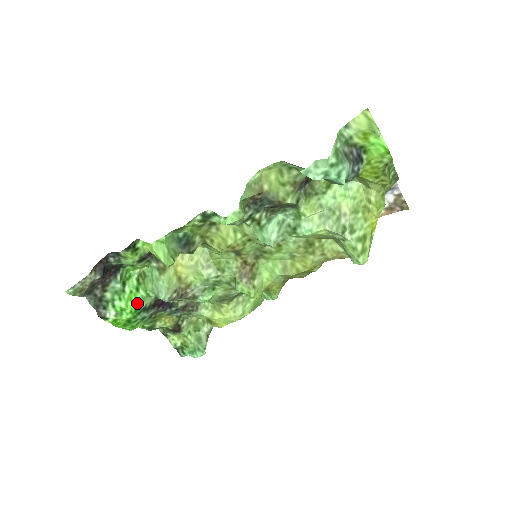
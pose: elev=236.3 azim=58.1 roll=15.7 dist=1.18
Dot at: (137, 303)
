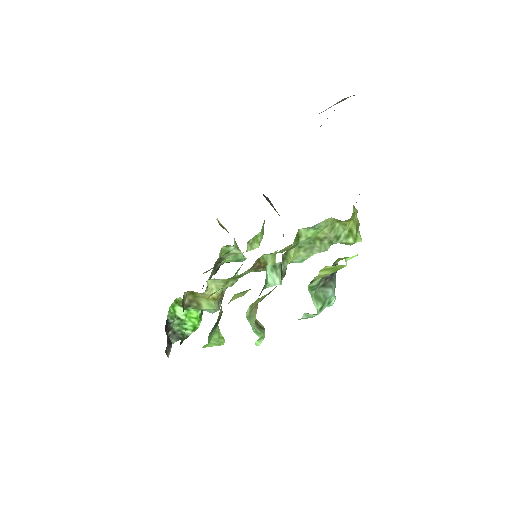
Dot at: (197, 316)
